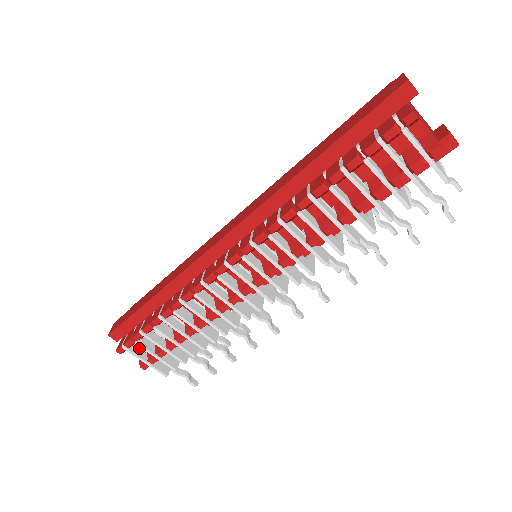
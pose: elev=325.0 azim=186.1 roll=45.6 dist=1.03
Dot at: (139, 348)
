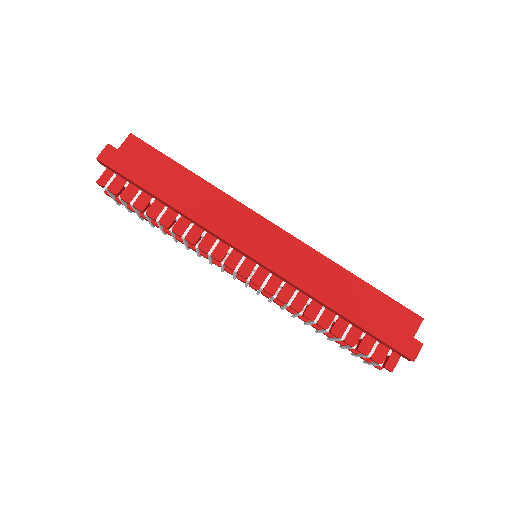
Dot at: occluded
